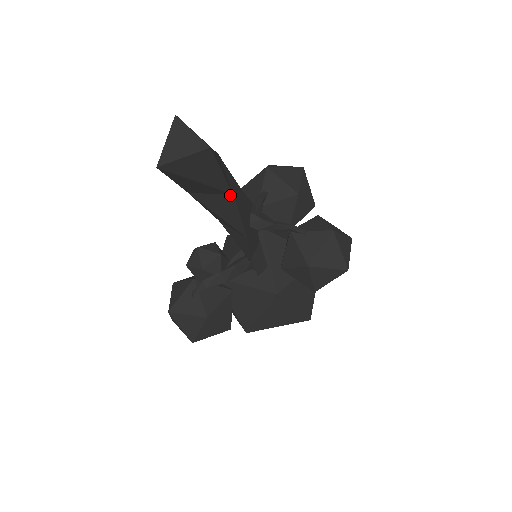
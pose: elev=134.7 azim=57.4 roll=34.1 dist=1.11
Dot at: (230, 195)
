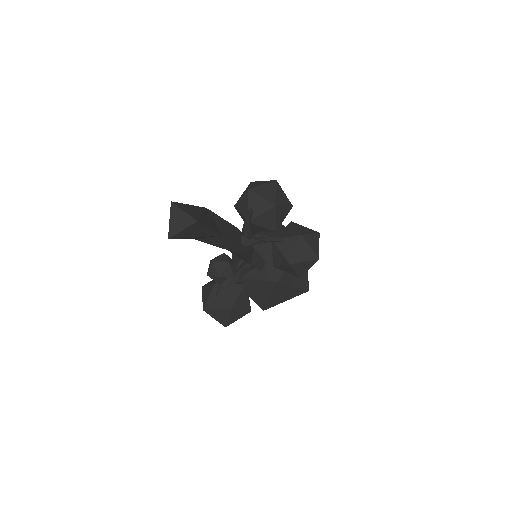
Dot at: (221, 236)
